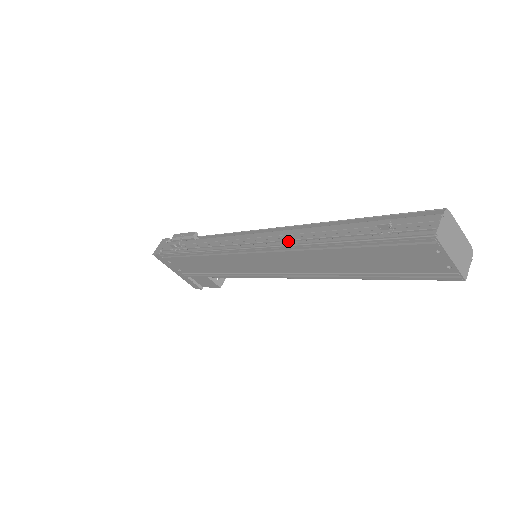
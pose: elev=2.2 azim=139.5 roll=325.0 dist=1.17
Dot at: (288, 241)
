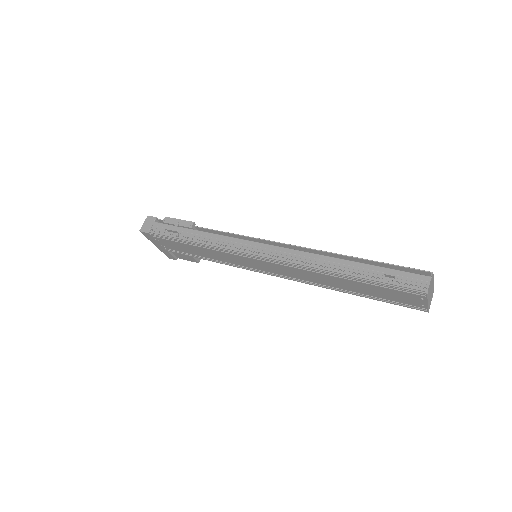
Dot at: (301, 261)
